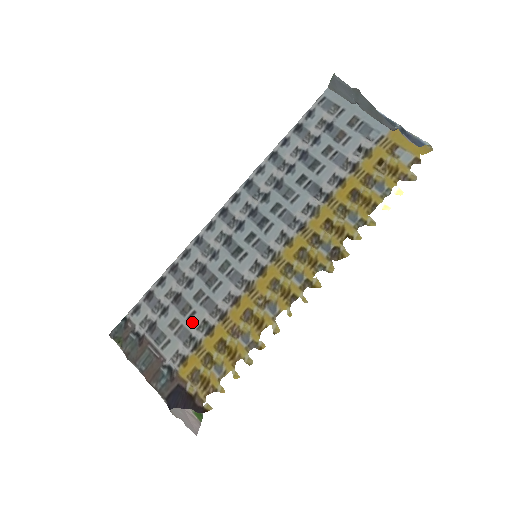
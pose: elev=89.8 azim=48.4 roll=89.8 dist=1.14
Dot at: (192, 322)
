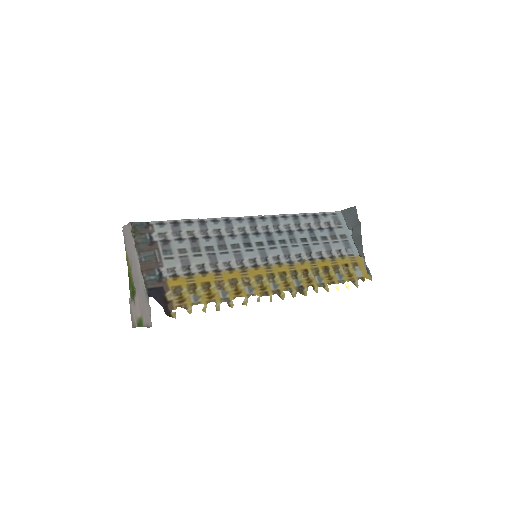
Dot at: (196, 259)
